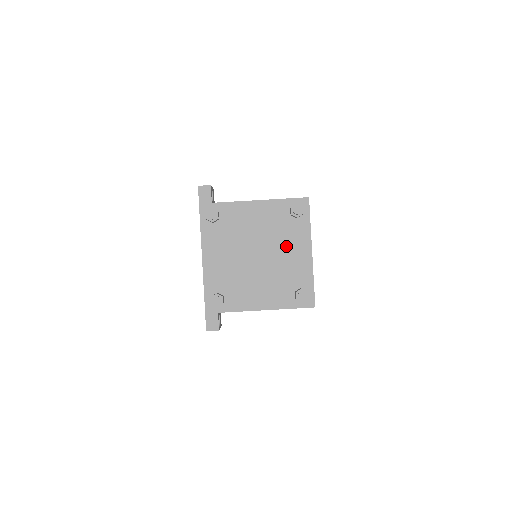
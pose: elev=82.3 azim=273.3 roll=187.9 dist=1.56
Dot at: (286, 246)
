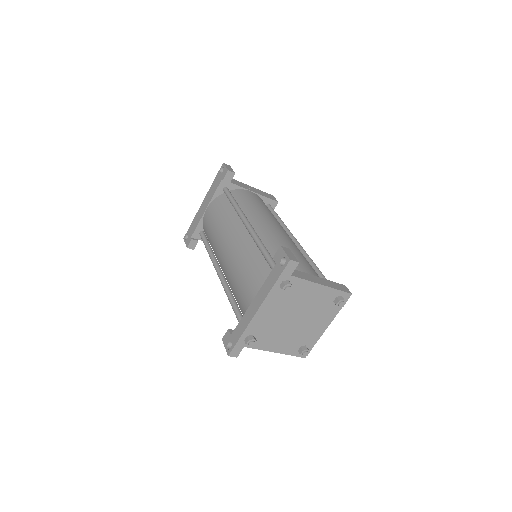
Dot at: (316, 319)
